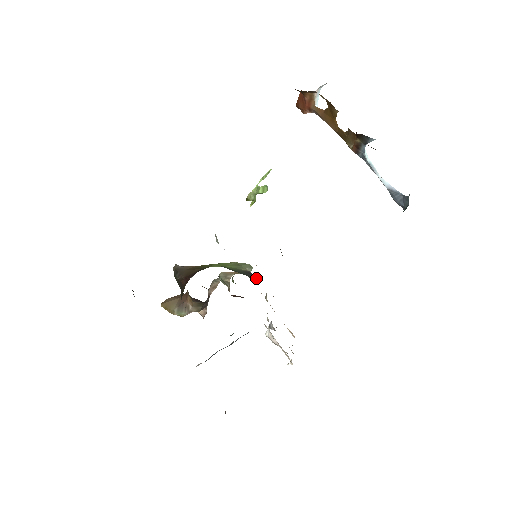
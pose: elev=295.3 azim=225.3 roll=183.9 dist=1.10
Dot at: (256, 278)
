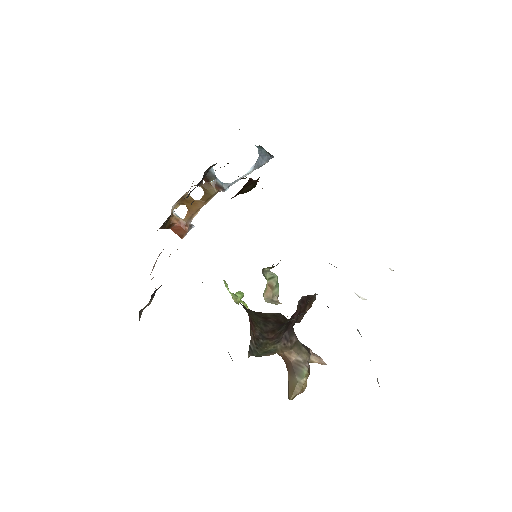
Dot at: occluded
